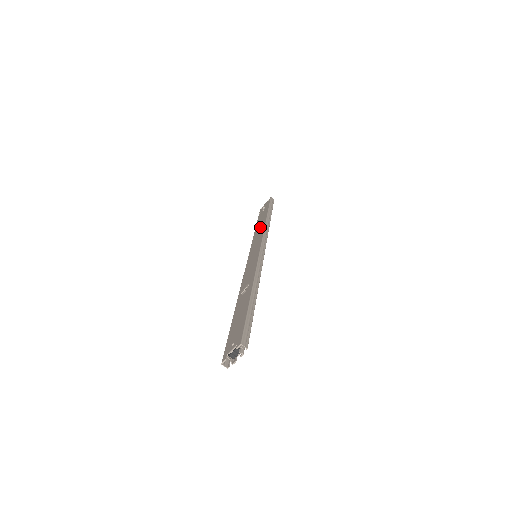
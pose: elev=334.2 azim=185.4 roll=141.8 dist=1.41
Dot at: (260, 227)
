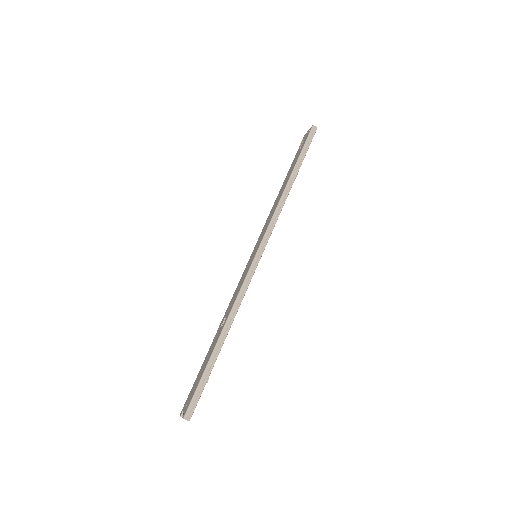
Dot at: (279, 196)
